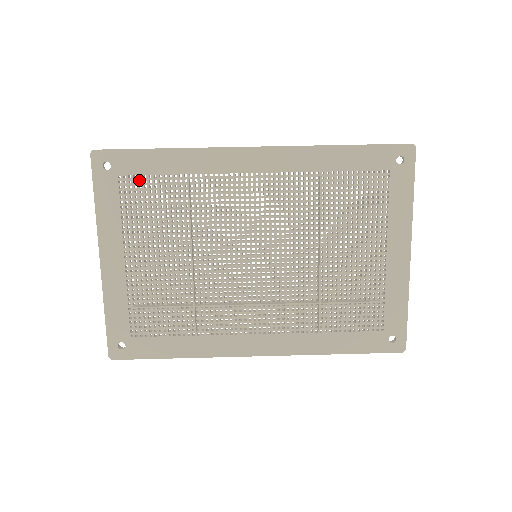
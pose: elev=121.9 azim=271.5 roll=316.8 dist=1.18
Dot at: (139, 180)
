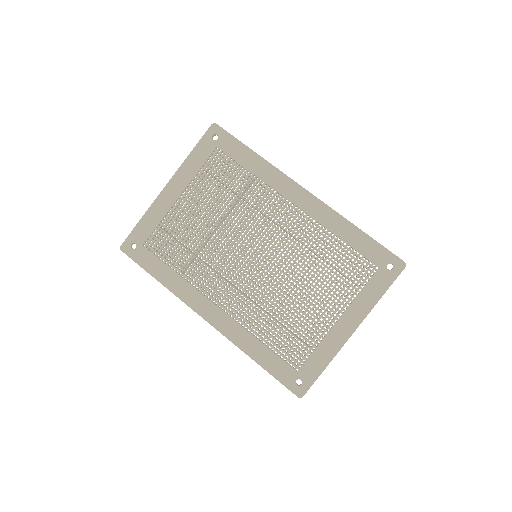
Dot at: occluded
